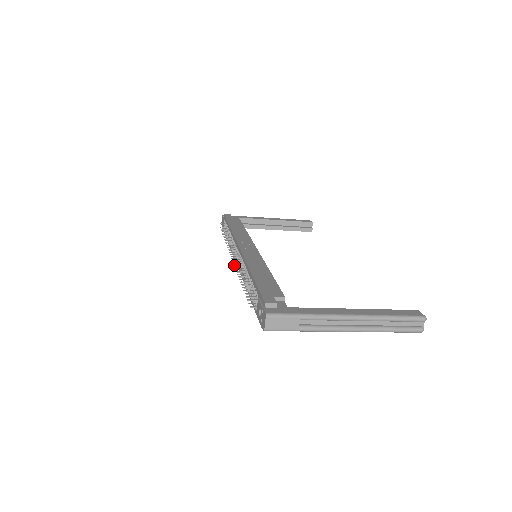
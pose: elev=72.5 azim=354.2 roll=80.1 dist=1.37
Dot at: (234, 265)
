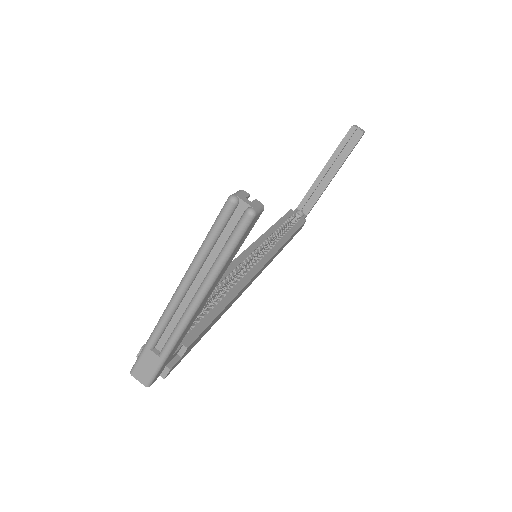
Dot at: occluded
